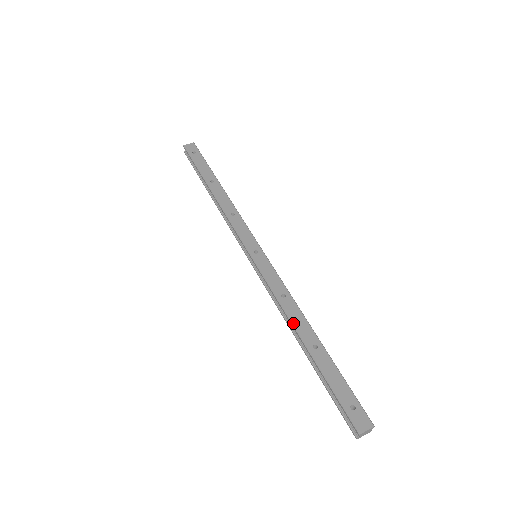
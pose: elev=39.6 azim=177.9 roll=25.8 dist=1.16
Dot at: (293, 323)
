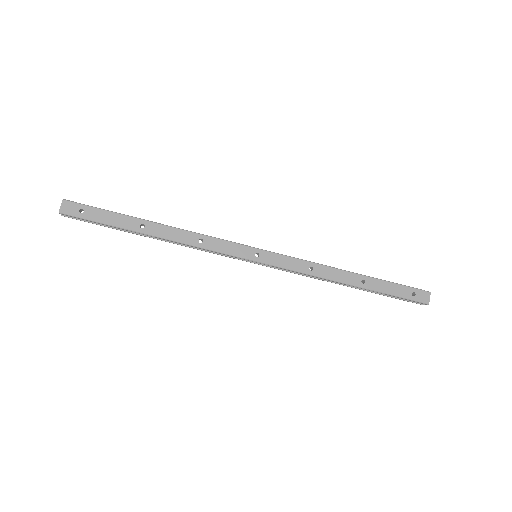
Dot at: (337, 281)
